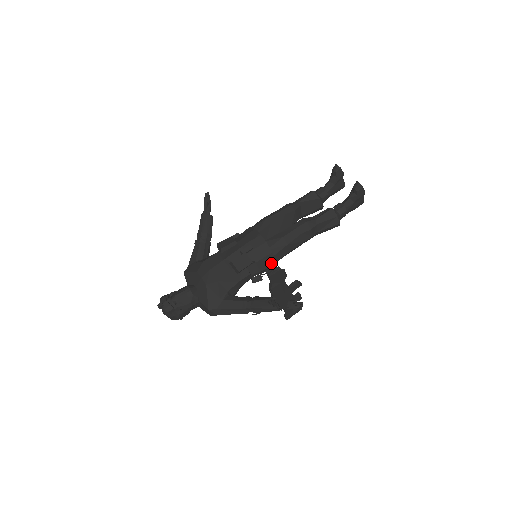
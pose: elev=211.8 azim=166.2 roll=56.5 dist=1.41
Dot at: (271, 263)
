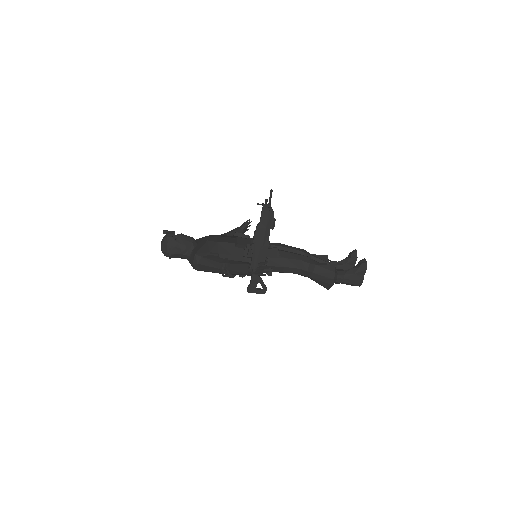
Dot at: (271, 197)
